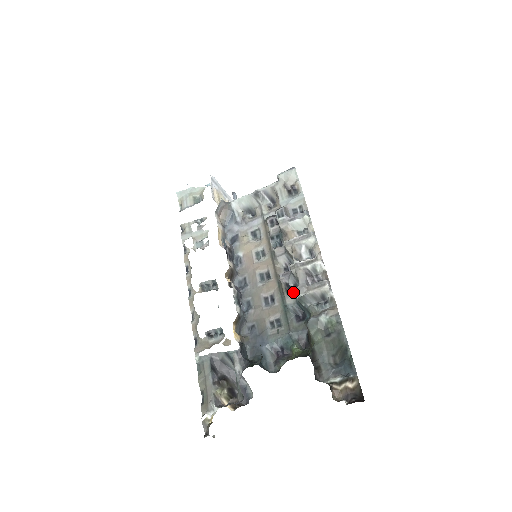
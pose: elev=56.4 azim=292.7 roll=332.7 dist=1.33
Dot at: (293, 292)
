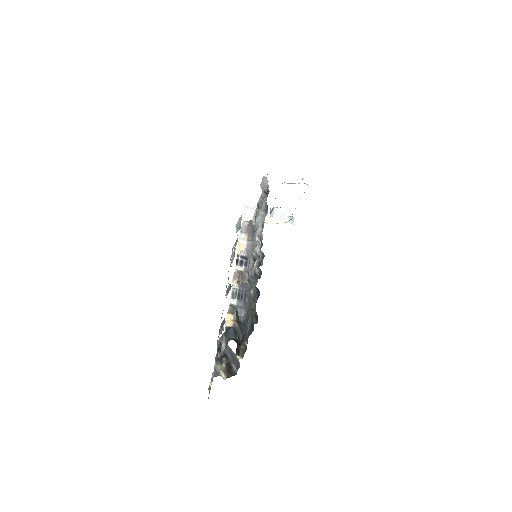
Dot at: occluded
